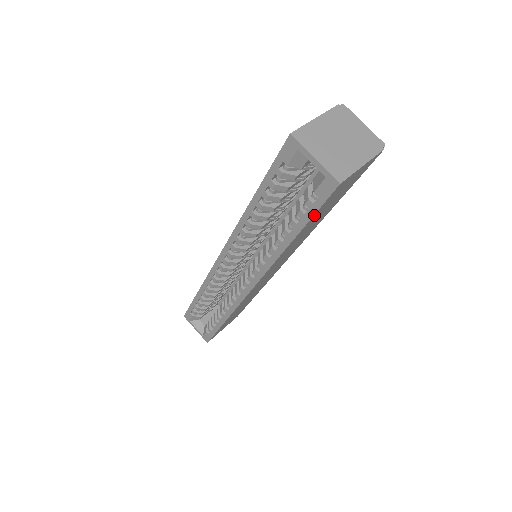
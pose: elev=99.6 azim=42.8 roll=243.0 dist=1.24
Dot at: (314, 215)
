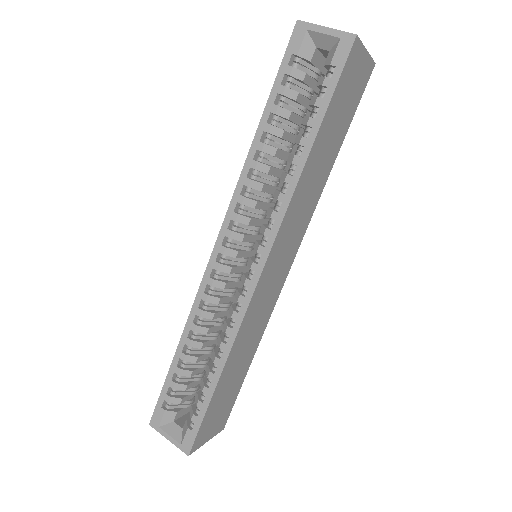
Dot at: (333, 95)
